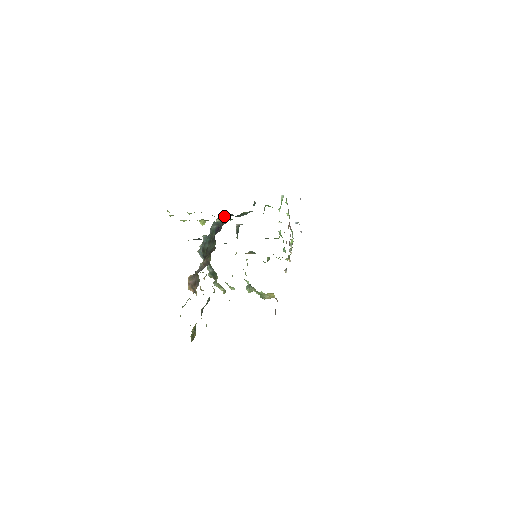
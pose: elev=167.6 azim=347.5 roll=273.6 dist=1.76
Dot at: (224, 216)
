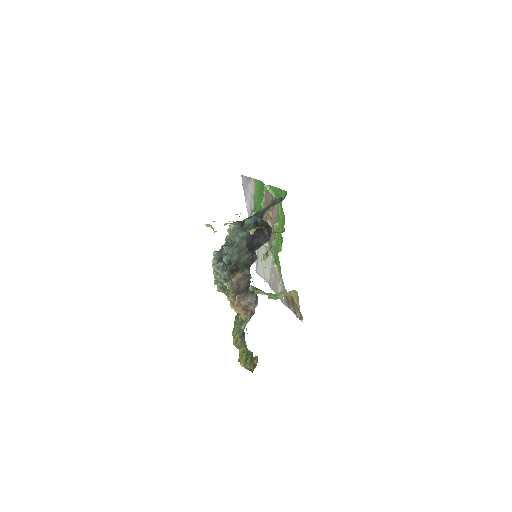
Dot at: (247, 219)
